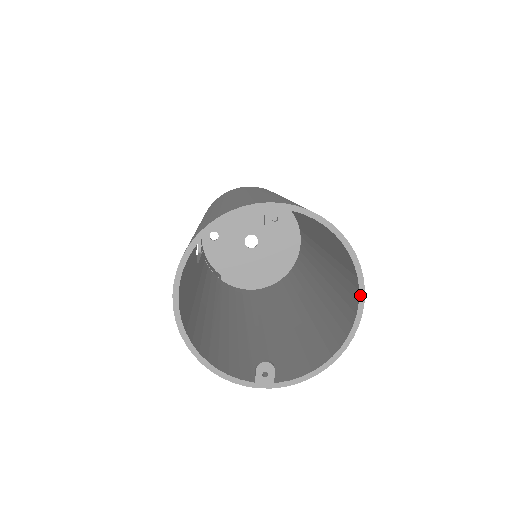
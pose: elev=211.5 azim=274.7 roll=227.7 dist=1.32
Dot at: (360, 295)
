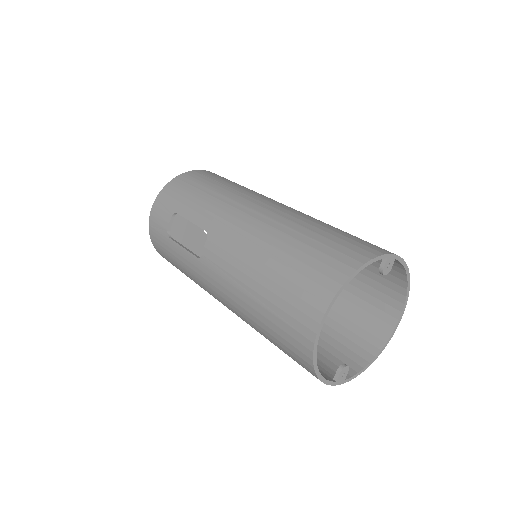
Dot at: (401, 315)
